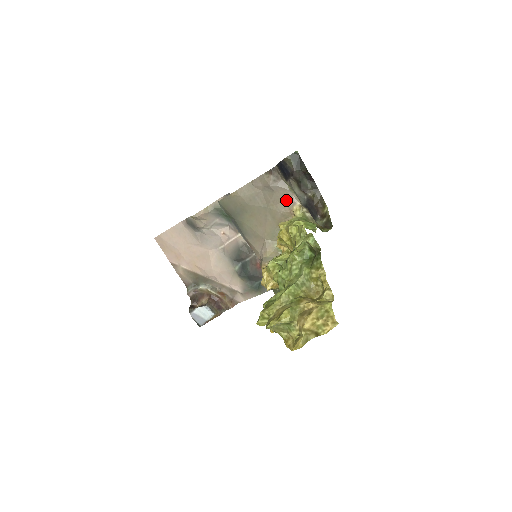
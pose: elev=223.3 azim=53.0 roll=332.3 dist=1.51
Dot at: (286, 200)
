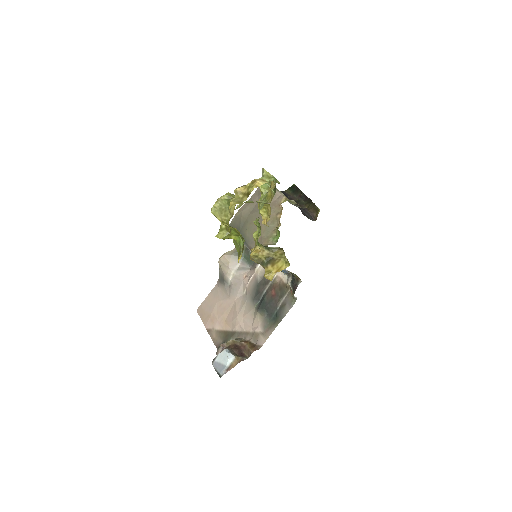
Dot at: (275, 199)
